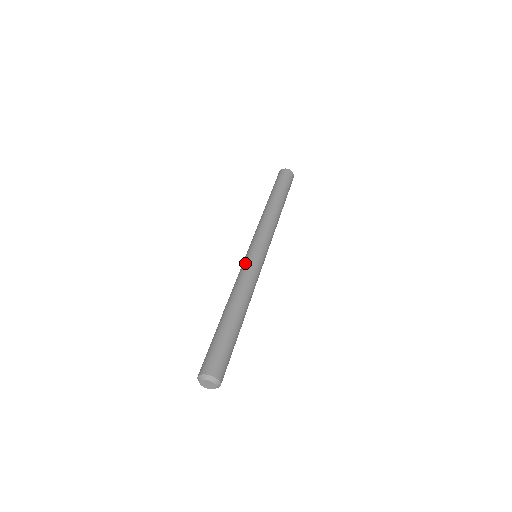
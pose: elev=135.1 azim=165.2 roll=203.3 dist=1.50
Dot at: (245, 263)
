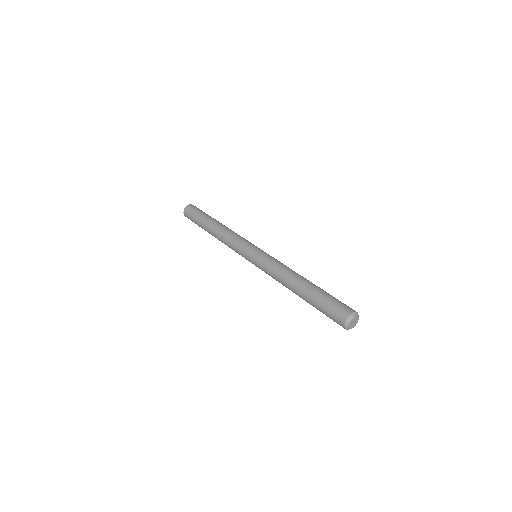
Dot at: (265, 257)
